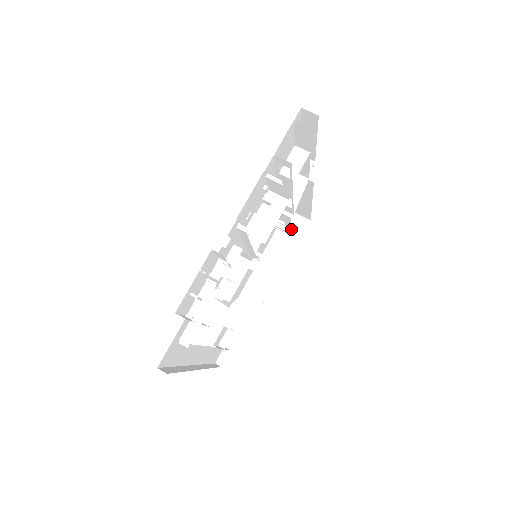
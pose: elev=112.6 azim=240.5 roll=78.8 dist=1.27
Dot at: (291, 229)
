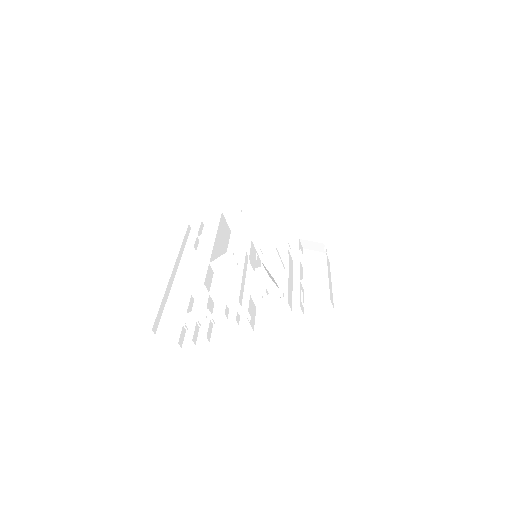
Dot at: (307, 192)
